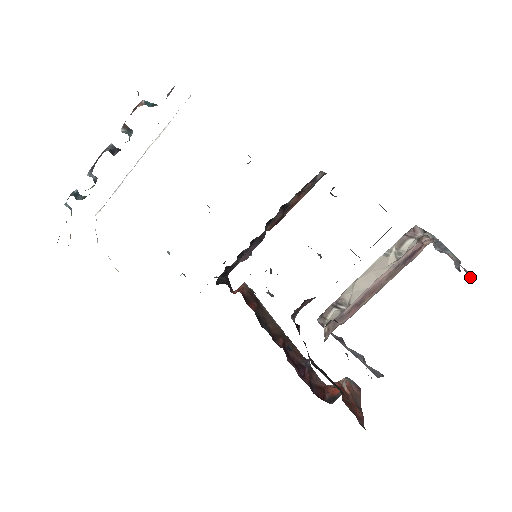
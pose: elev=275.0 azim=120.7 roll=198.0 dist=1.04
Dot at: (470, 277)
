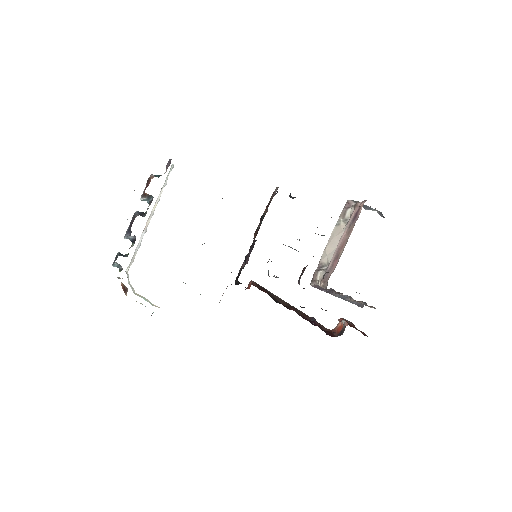
Dot at: occluded
